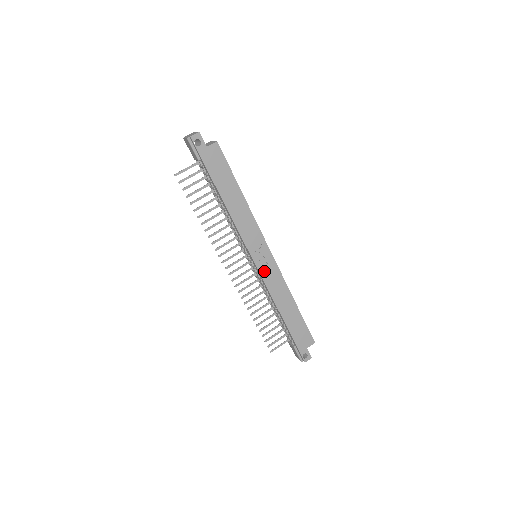
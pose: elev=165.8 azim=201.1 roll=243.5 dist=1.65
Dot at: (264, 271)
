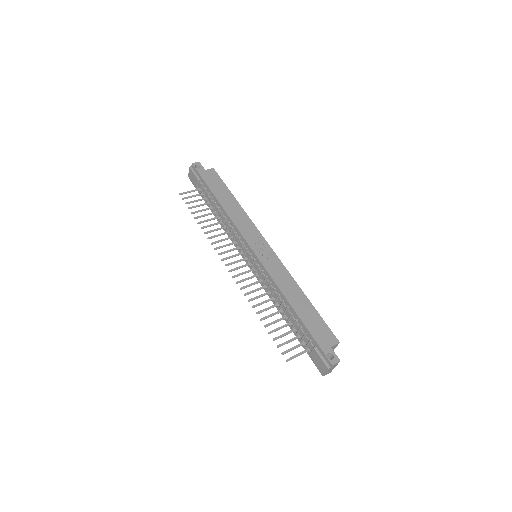
Dot at: (264, 259)
